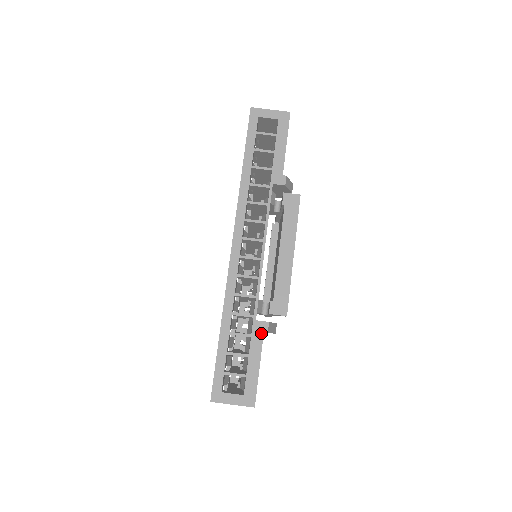
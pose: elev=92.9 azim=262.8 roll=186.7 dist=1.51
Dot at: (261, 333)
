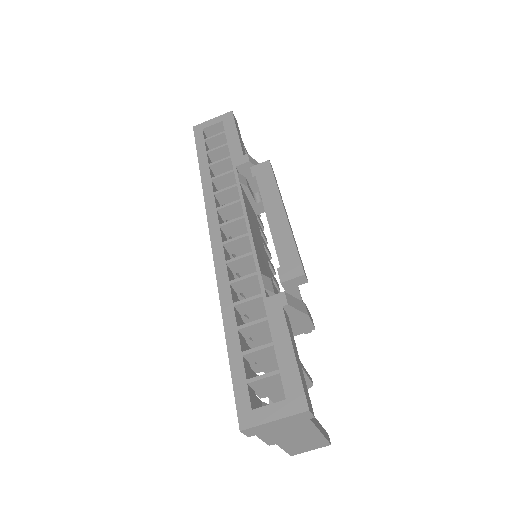
Dot at: (279, 309)
